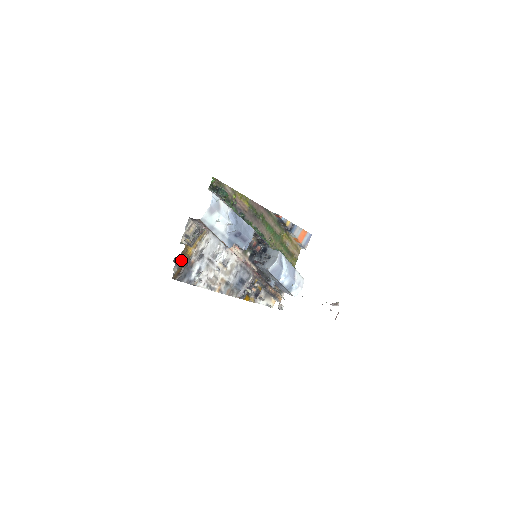
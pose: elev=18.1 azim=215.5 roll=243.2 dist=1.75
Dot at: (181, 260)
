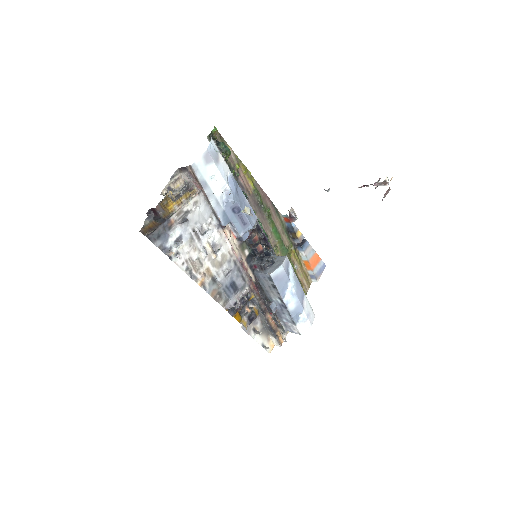
Dot at: (157, 215)
